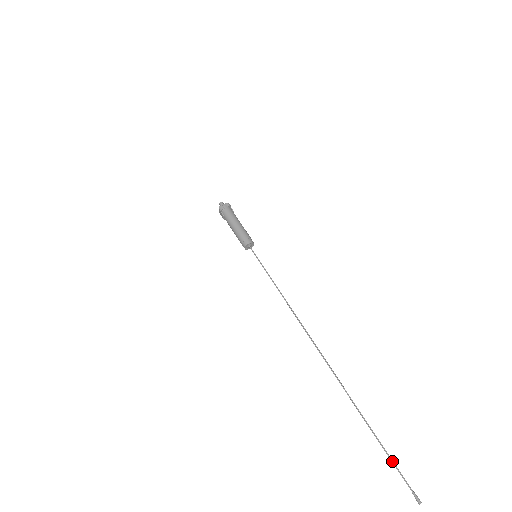
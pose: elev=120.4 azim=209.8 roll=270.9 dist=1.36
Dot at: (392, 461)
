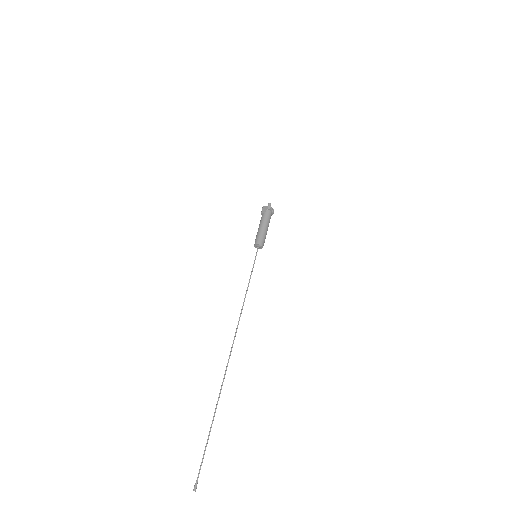
Dot at: occluded
